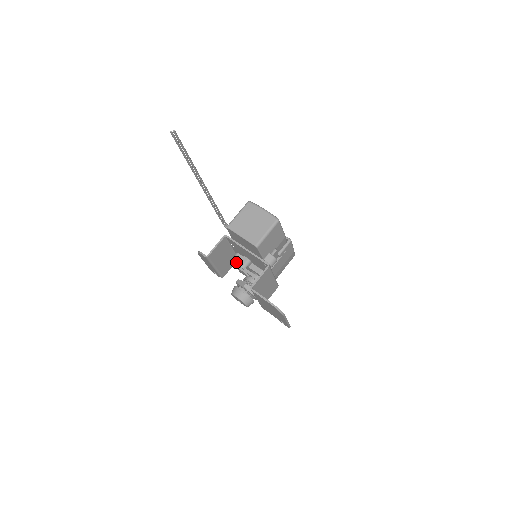
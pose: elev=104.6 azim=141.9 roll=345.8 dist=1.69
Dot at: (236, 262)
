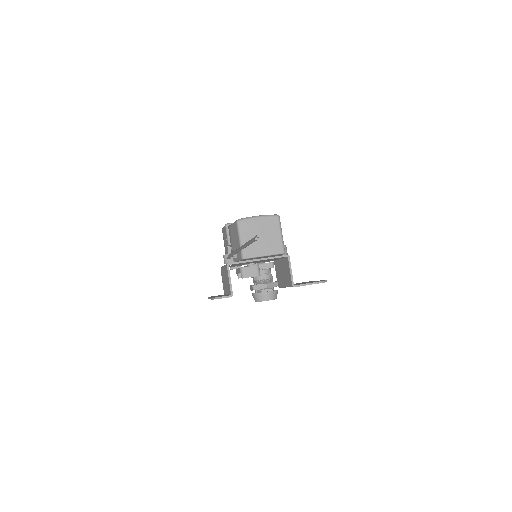
Dot at: (250, 276)
